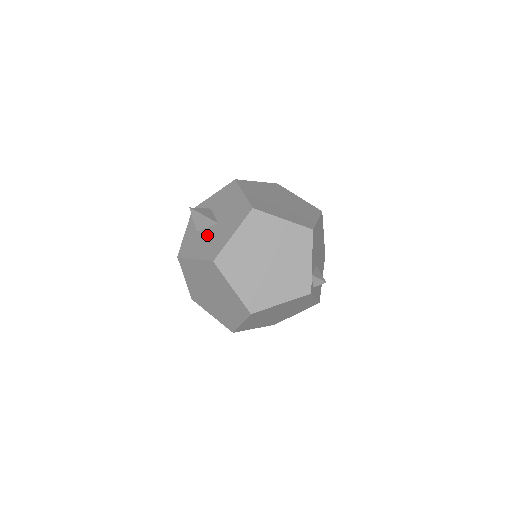
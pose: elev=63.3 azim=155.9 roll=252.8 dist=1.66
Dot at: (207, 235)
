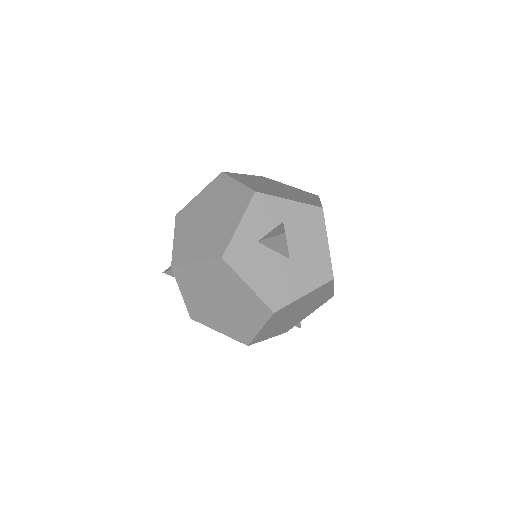
Dot at: (272, 264)
